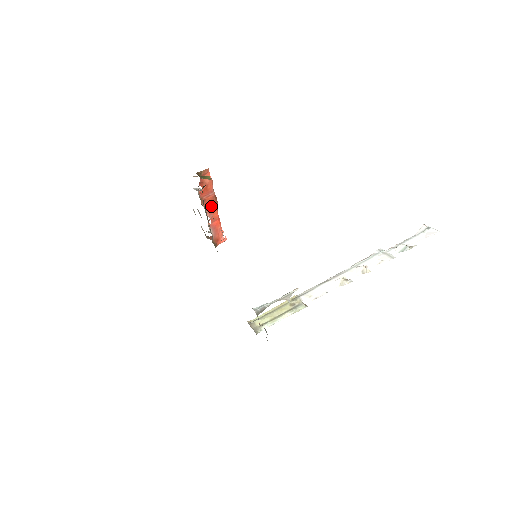
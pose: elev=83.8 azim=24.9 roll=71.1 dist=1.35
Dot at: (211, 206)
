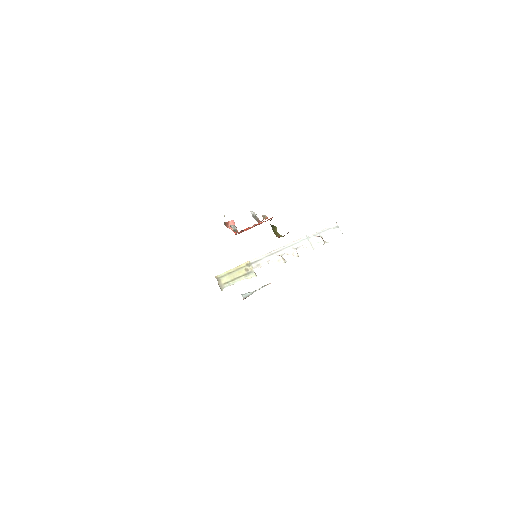
Dot at: occluded
